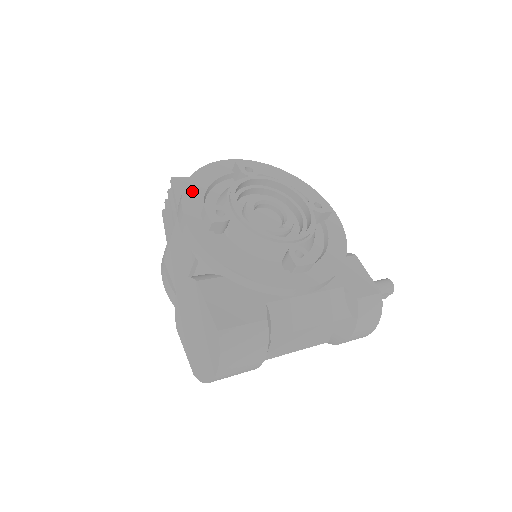
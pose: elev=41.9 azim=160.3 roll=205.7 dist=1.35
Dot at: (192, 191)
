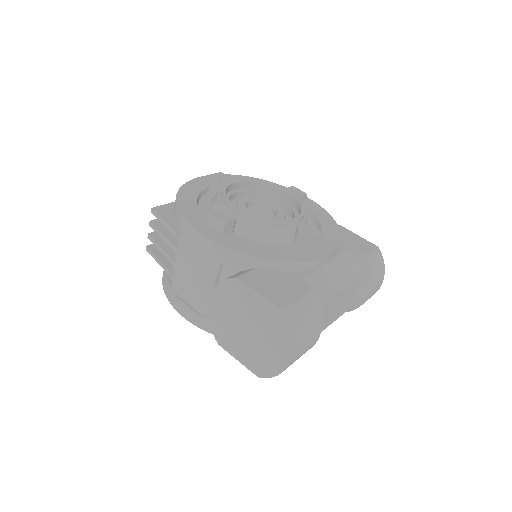
Dot at: (186, 208)
